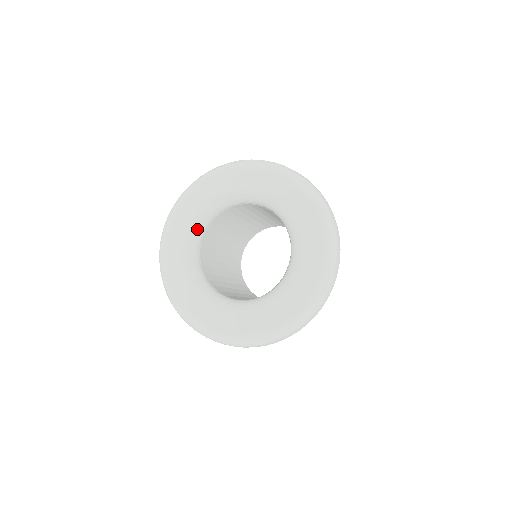
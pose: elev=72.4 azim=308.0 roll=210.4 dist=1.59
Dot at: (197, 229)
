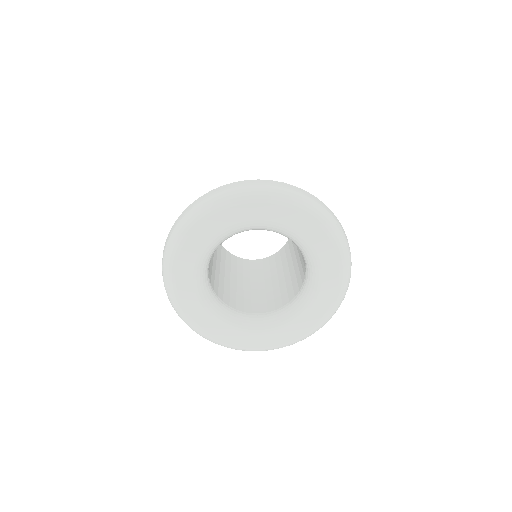
Dot at: (219, 242)
